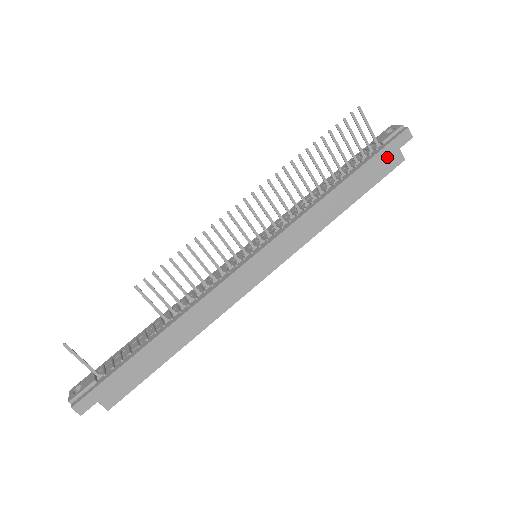
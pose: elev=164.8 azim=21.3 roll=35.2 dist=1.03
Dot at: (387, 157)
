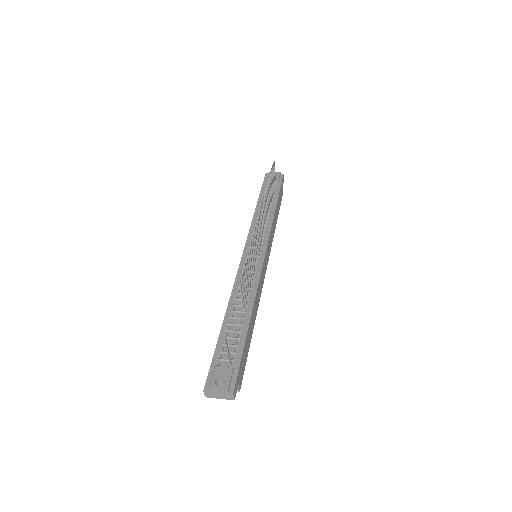
Dot at: (281, 191)
